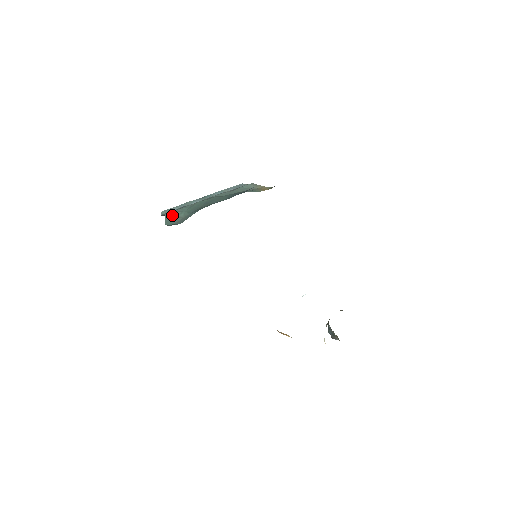
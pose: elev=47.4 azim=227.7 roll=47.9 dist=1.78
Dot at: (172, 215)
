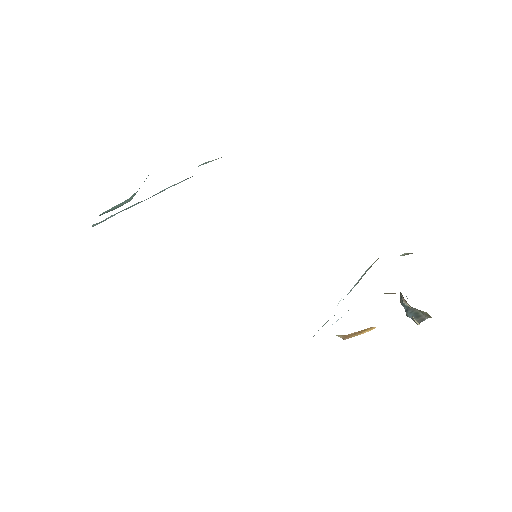
Dot at: (110, 209)
